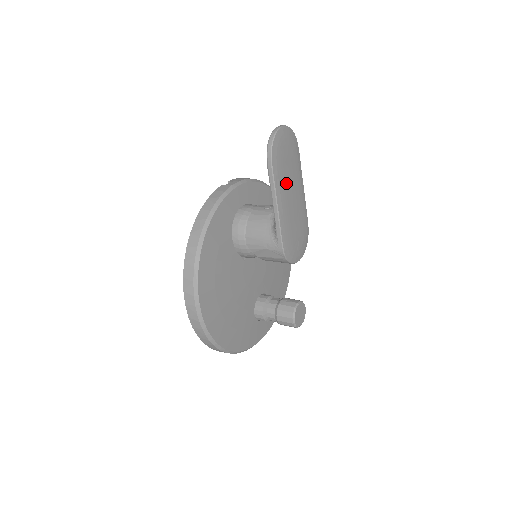
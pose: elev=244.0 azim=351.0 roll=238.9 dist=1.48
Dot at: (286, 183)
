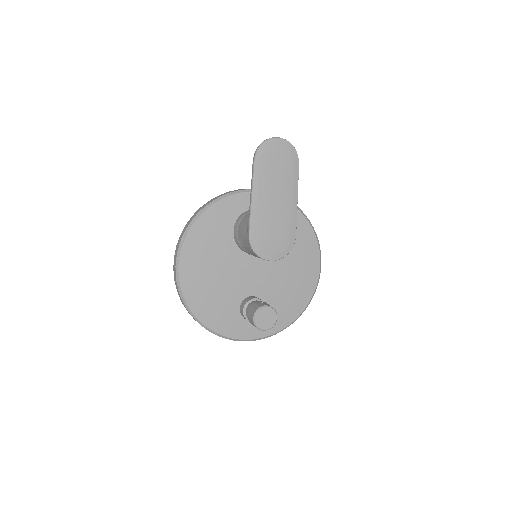
Dot at: (269, 183)
